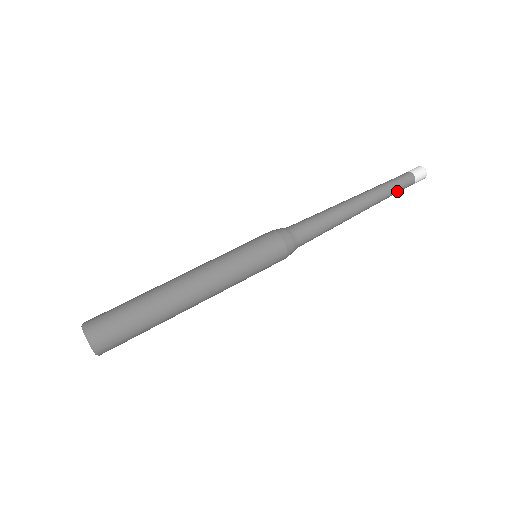
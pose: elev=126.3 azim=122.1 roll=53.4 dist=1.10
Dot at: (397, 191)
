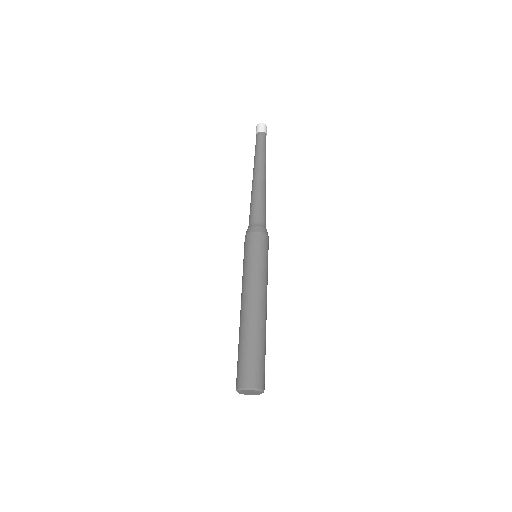
Dot at: (264, 146)
